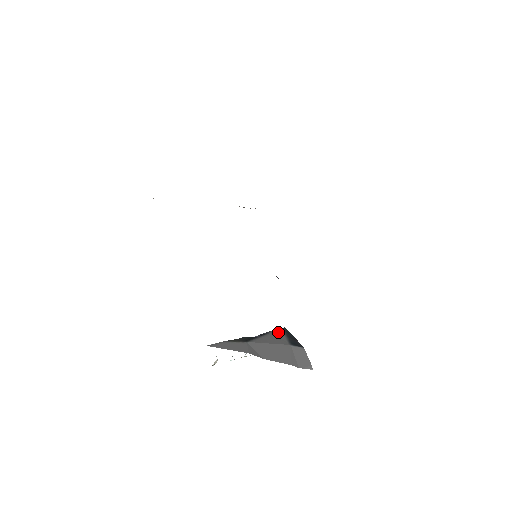
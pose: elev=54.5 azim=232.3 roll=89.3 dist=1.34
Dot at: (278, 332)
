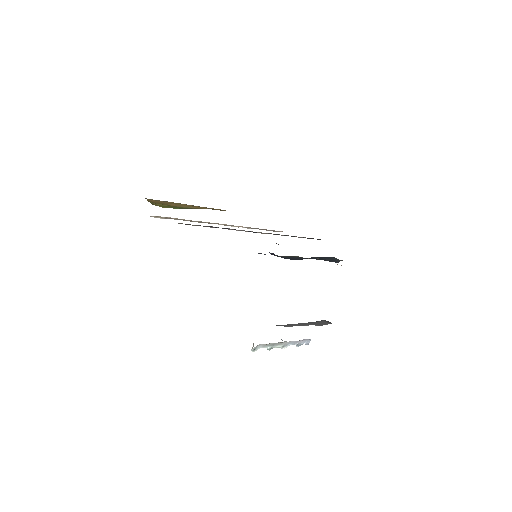
Dot at: occluded
